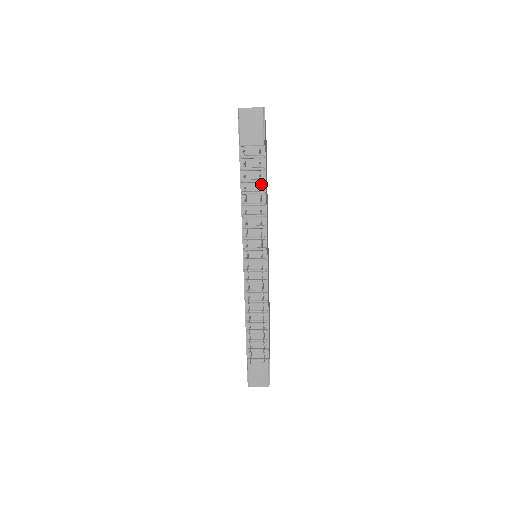
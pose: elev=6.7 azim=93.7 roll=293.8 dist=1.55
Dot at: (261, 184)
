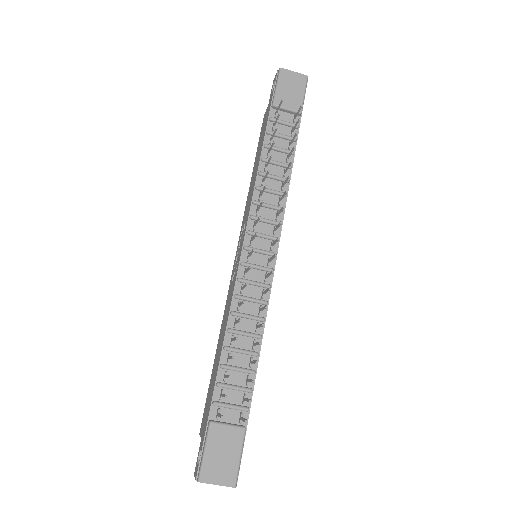
Dot at: occluded
